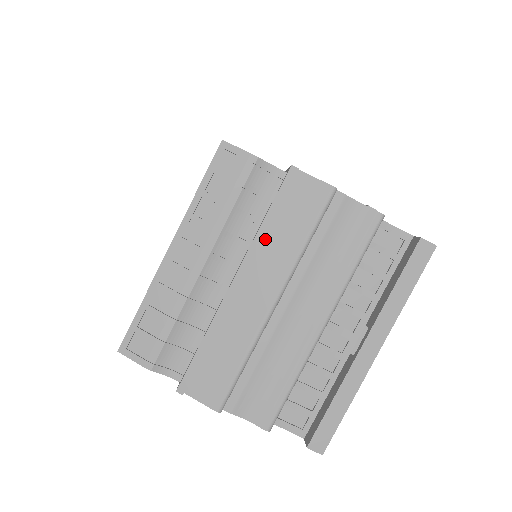
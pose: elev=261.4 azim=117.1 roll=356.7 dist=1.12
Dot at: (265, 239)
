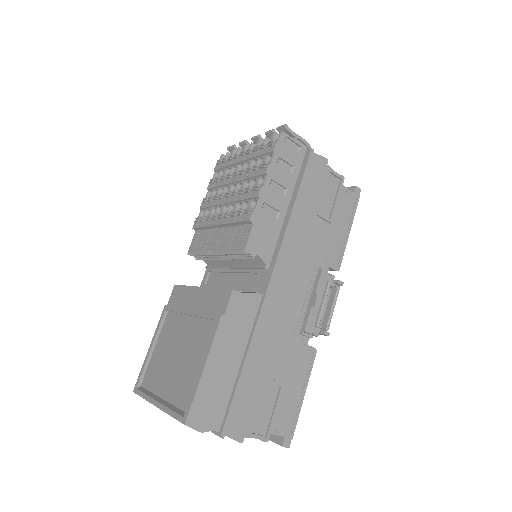
Dot at: occluded
